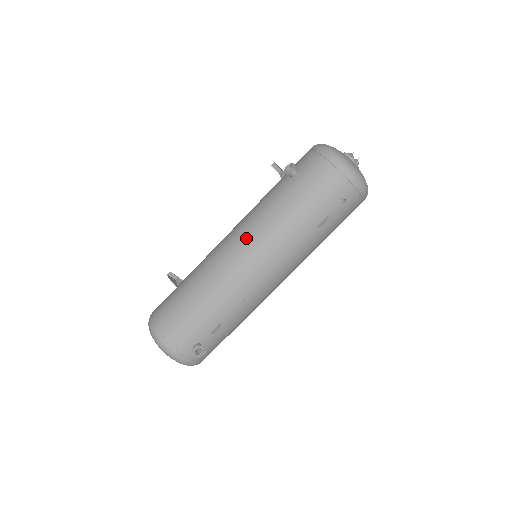
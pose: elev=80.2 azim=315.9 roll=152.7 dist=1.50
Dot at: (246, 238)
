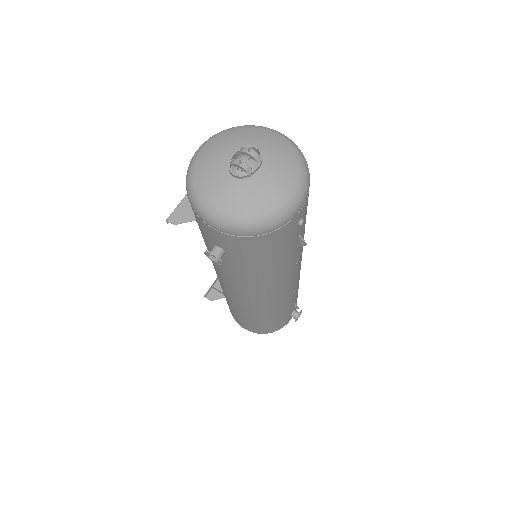
Dot at: (250, 295)
